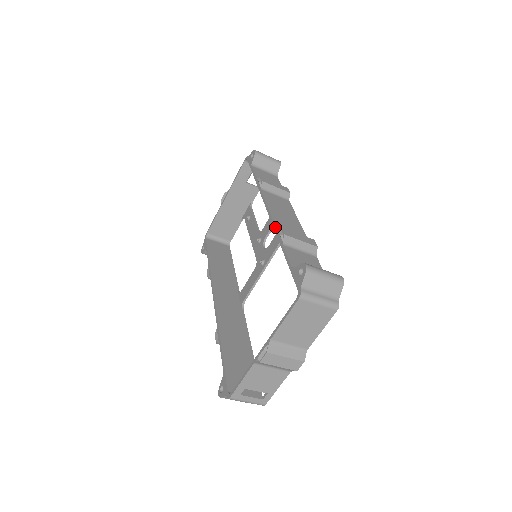
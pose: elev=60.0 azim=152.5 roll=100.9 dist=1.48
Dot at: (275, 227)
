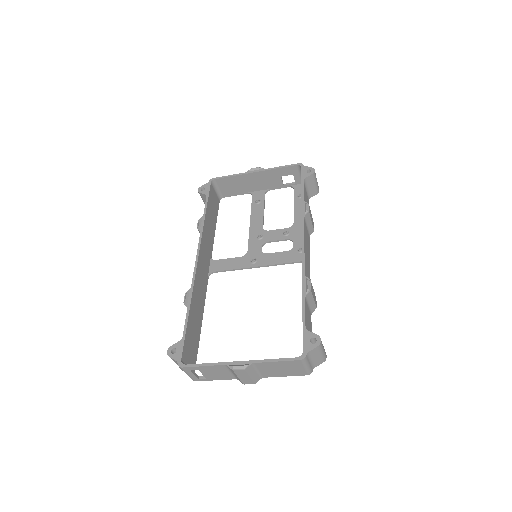
Dot at: (304, 273)
